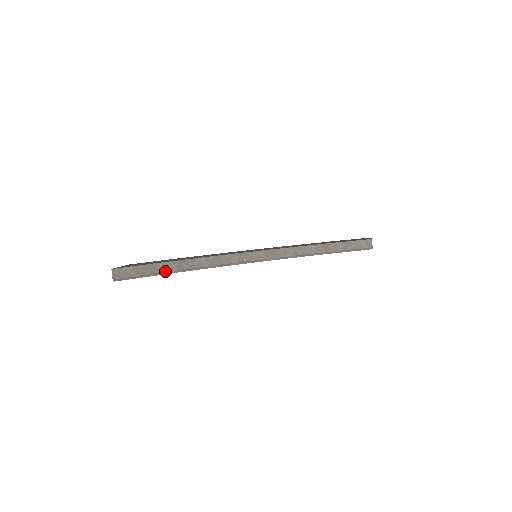
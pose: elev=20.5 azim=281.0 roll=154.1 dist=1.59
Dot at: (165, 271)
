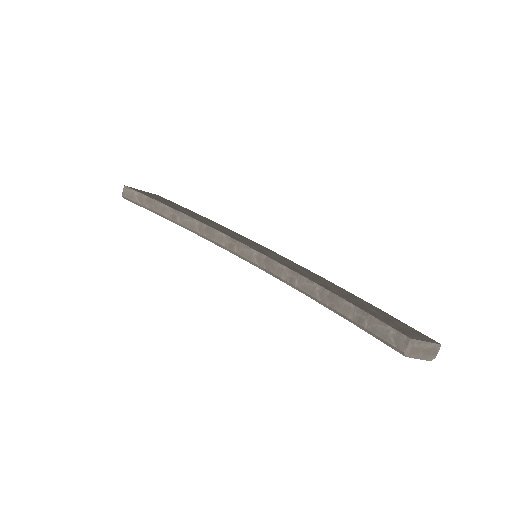
Dot at: (162, 214)
